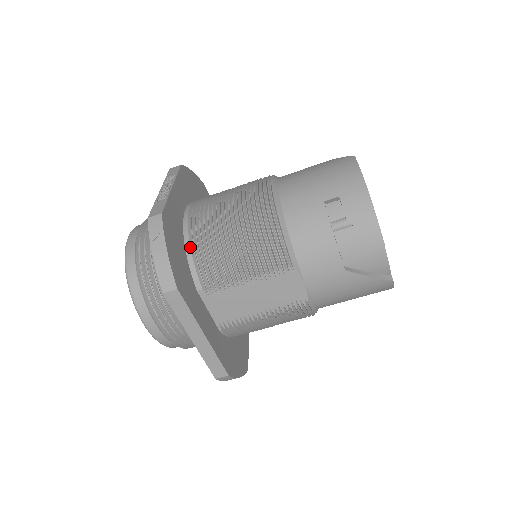
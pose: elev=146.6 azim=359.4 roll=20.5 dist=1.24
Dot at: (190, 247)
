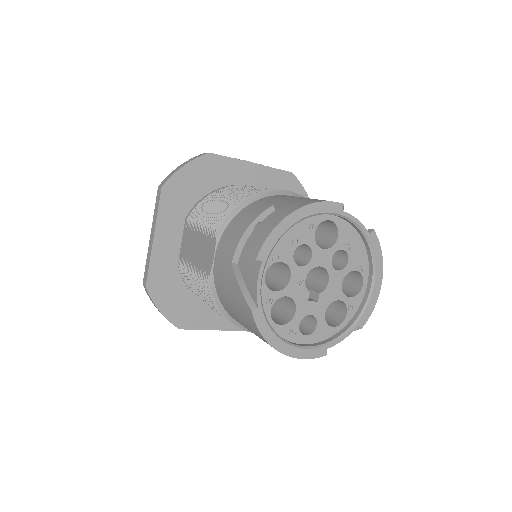
Dot at: (212, 193)
